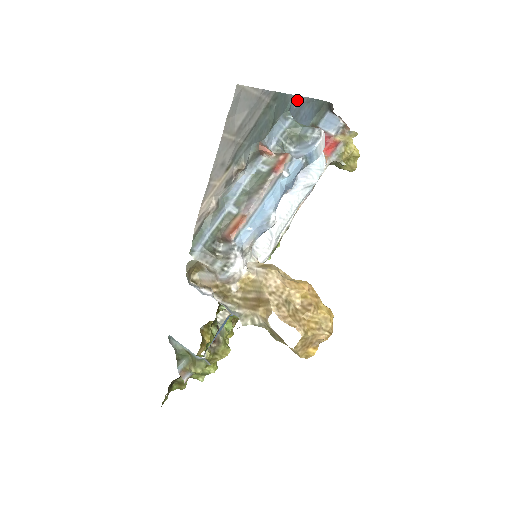
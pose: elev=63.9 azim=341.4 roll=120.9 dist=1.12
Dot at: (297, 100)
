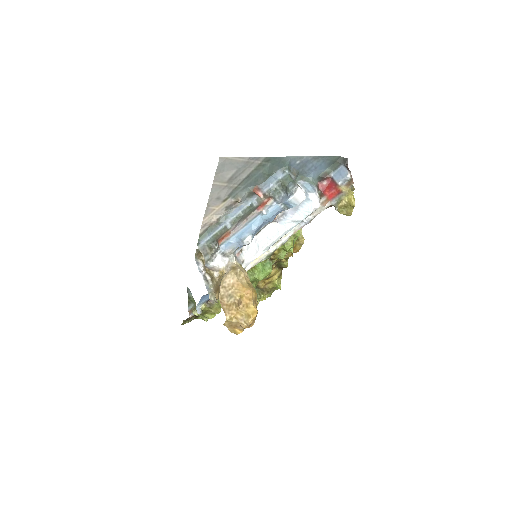
Dot at: (299, 159)
